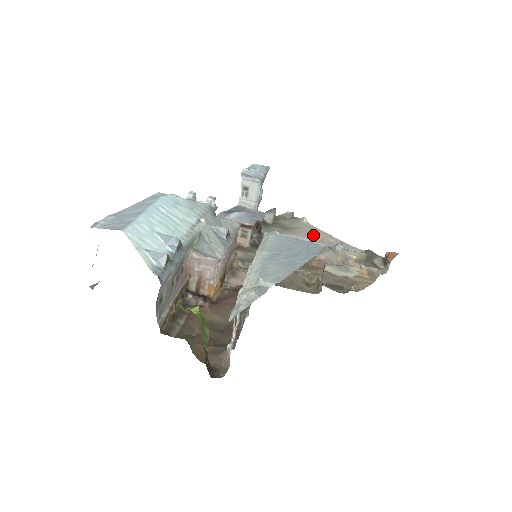
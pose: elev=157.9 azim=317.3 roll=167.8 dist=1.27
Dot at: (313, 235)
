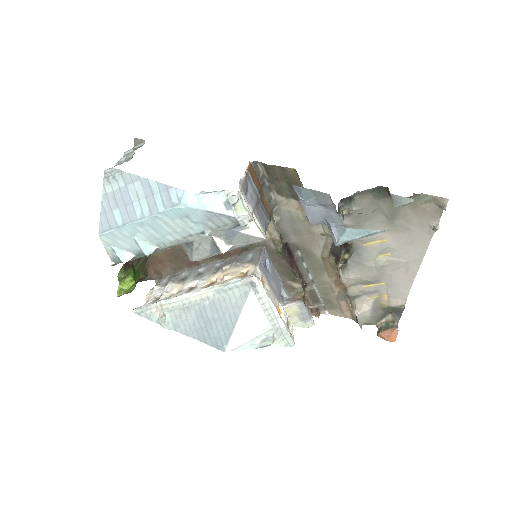
Dot at: (404, 248)
